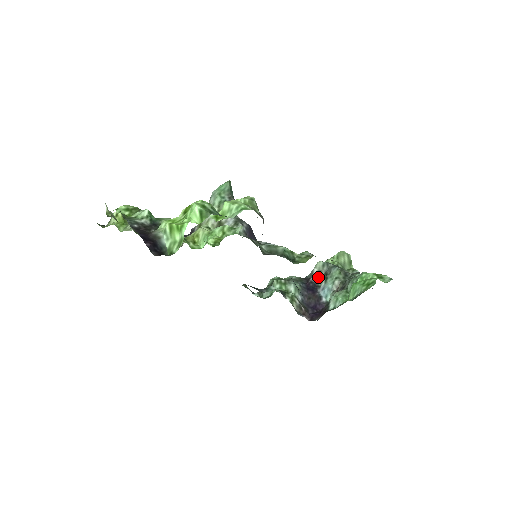
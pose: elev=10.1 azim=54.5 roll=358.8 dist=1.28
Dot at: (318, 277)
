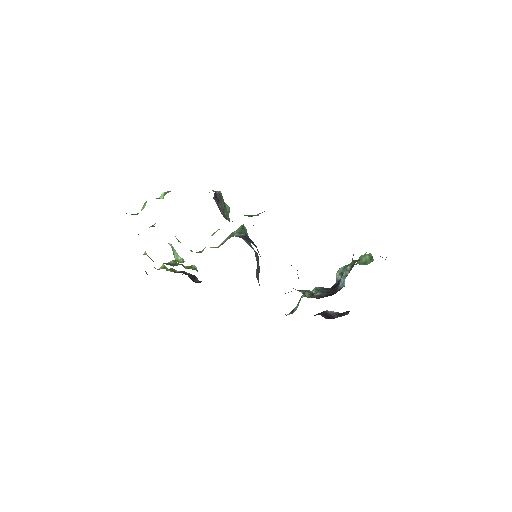
Dot at: (340, 278)
